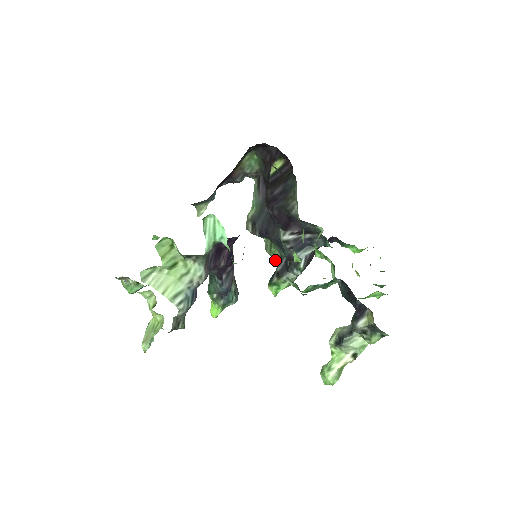
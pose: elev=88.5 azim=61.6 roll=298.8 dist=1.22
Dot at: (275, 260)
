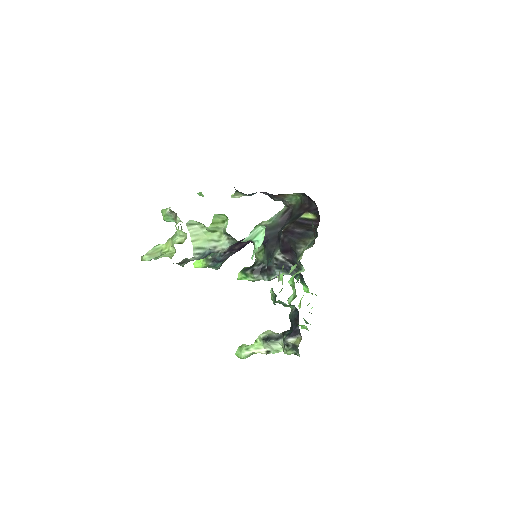
Dot at: (256, 259)
